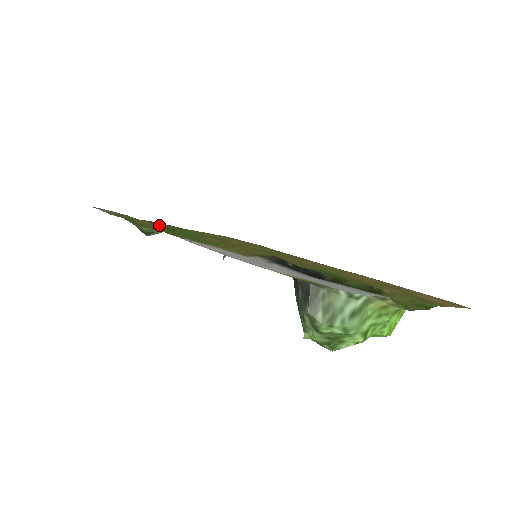
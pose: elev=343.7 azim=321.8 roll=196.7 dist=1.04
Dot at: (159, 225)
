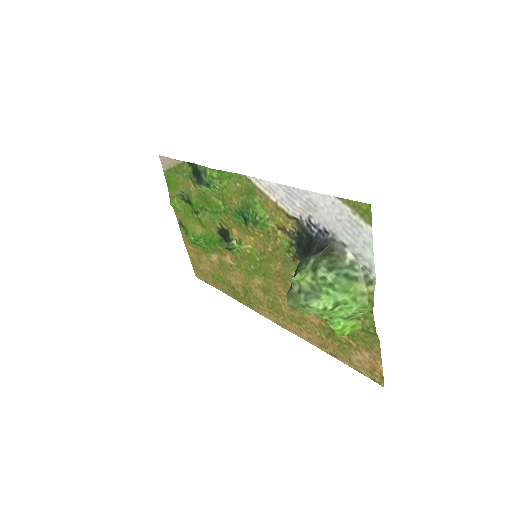
Dot at: (192, 202)
